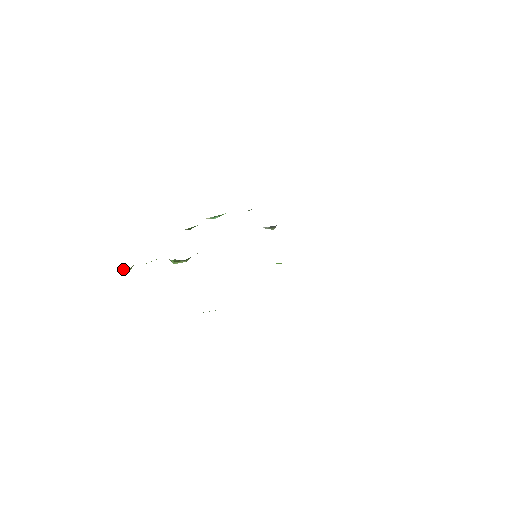
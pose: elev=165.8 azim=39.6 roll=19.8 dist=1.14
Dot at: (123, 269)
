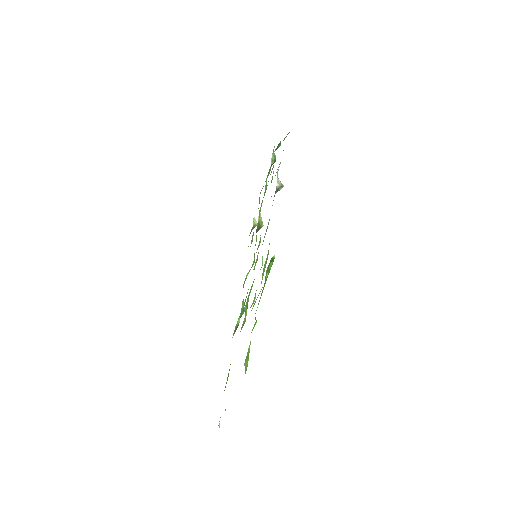
Dot at: occluded
